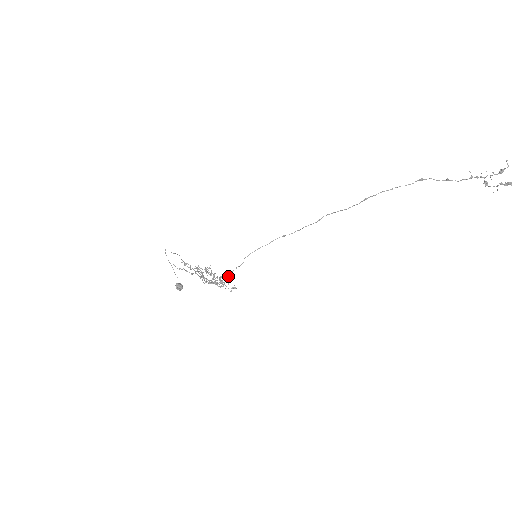
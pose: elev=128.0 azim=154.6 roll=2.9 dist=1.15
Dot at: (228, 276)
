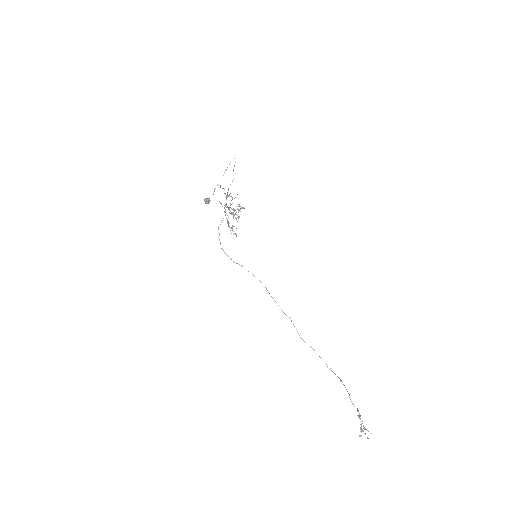
Dot at: (224, 252)
